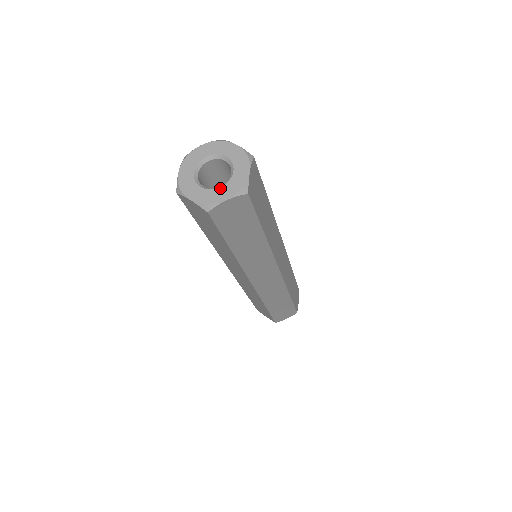
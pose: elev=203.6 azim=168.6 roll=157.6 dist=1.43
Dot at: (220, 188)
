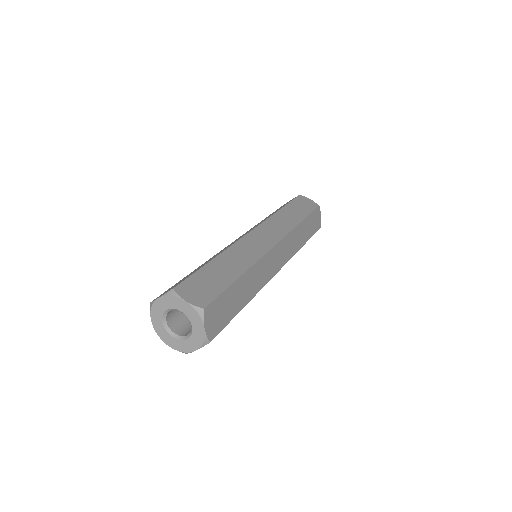
Dot at: (172, 337)
